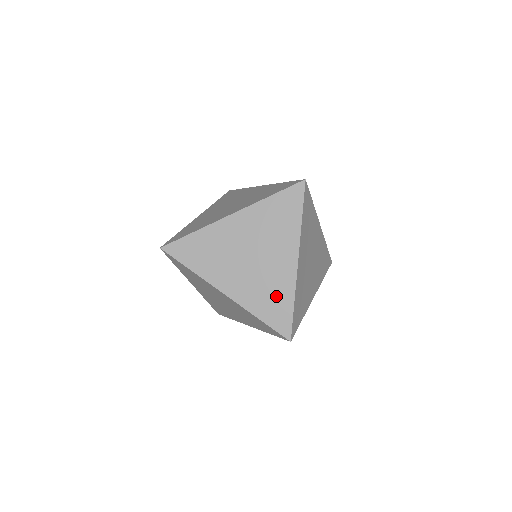
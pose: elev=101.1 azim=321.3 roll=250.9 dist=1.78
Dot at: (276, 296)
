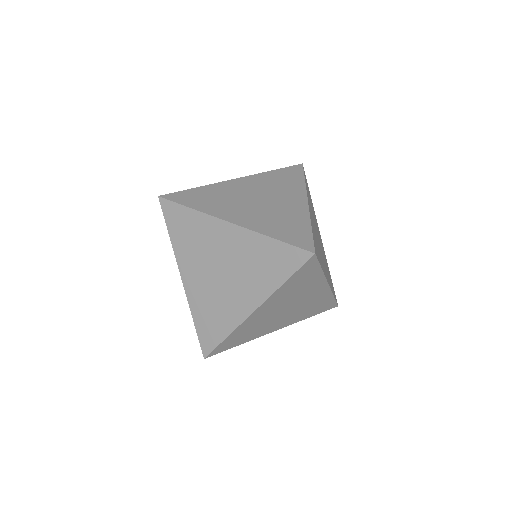
Dot at: (290, 222)
